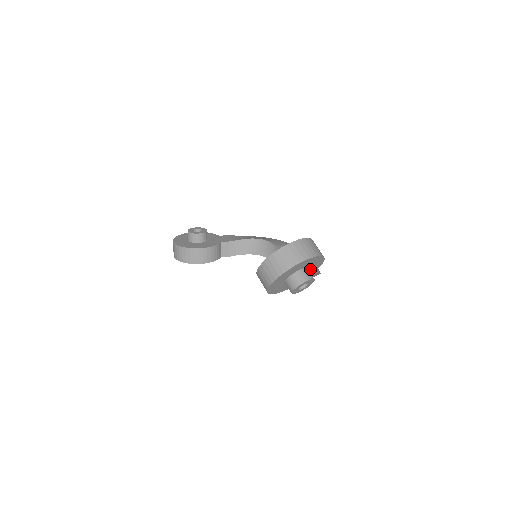
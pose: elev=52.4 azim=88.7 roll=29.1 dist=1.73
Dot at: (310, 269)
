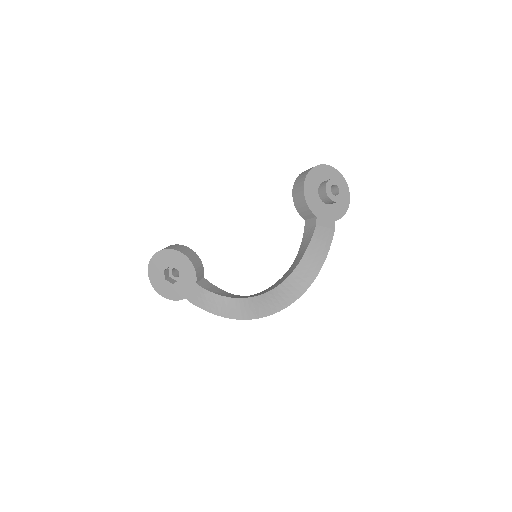
Dot at: (335, 206)
